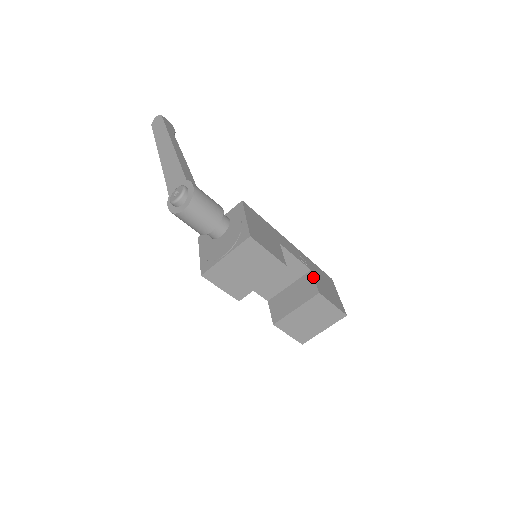
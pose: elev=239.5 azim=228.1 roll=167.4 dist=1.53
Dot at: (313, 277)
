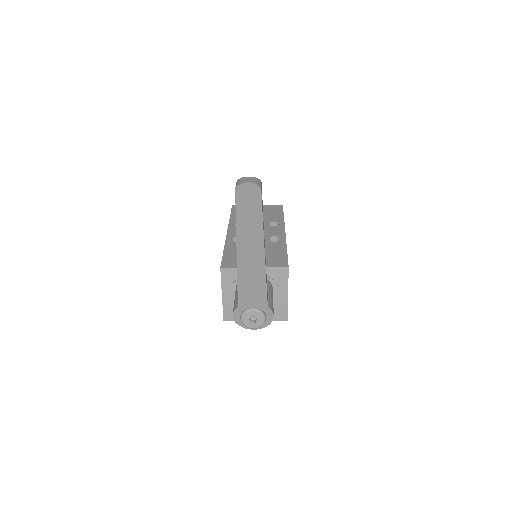
Dot at: occluded
